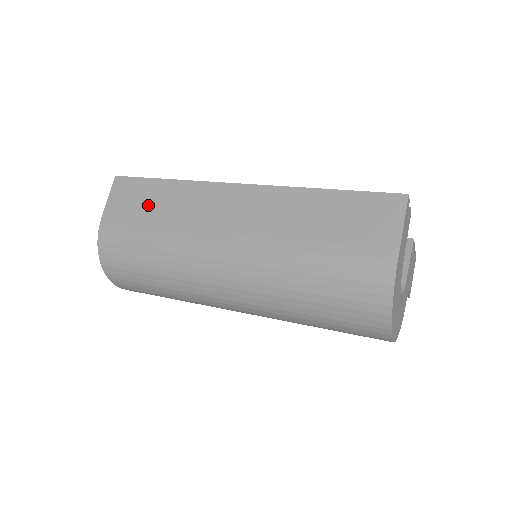
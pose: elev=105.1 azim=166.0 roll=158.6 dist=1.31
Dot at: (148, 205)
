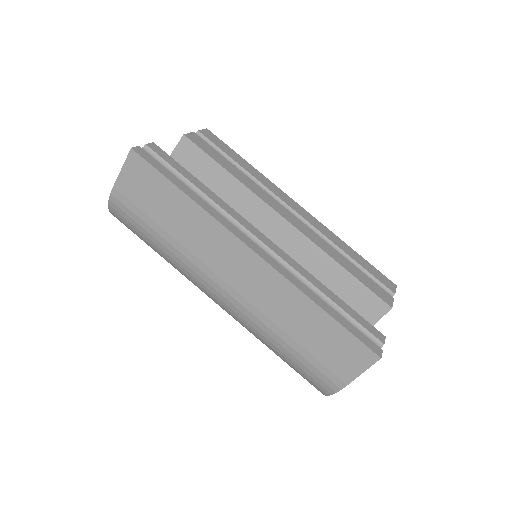
Dot at: (162, 208)
